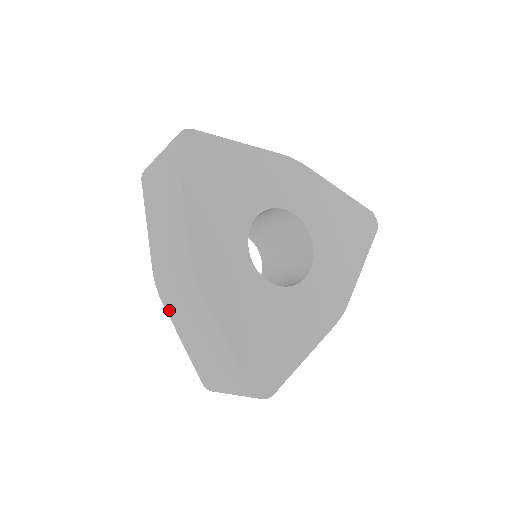
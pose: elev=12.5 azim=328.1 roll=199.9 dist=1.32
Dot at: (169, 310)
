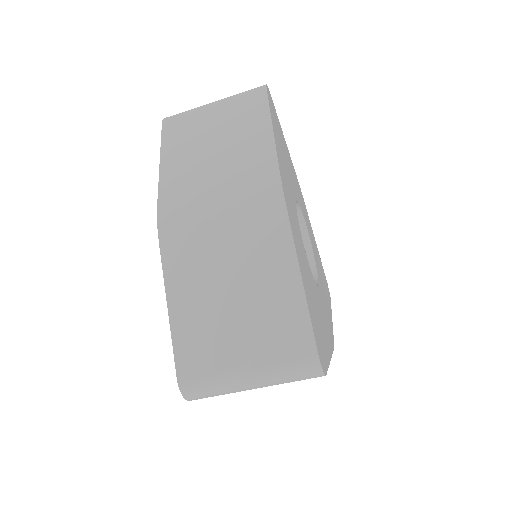
Dot at: (171, 255)
